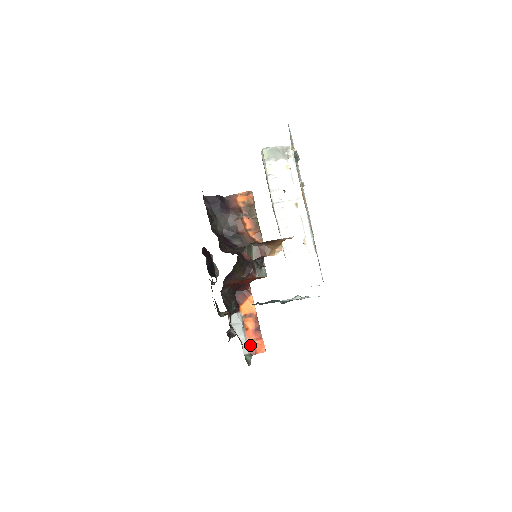
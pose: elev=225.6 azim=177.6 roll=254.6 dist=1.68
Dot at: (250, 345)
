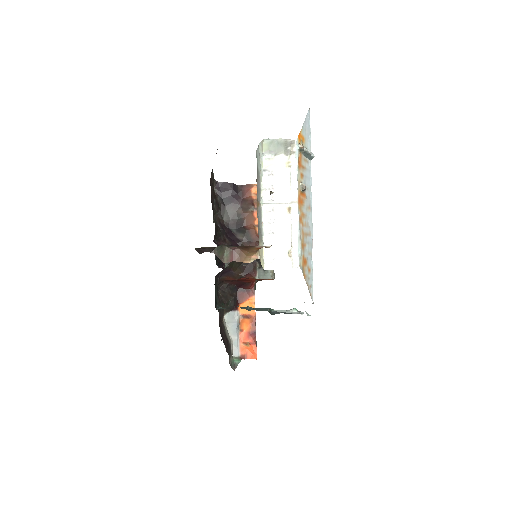
Dot at: (241, 348)
